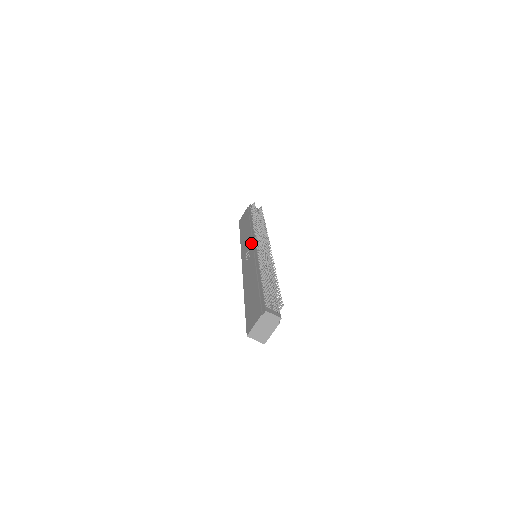
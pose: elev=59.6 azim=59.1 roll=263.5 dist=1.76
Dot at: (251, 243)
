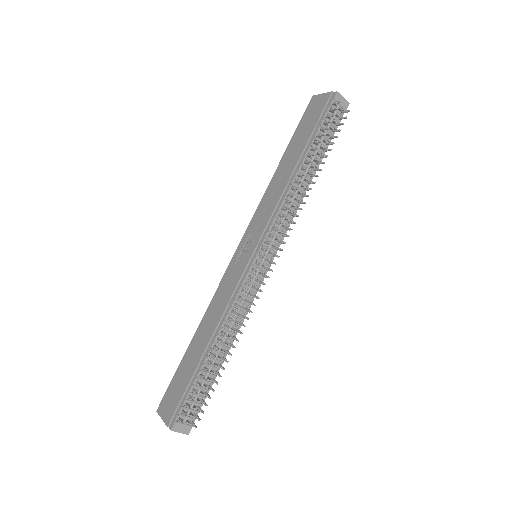
Dot at: (259, 237)
